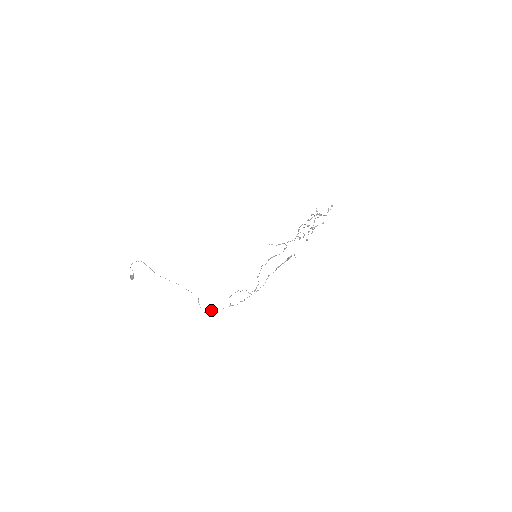
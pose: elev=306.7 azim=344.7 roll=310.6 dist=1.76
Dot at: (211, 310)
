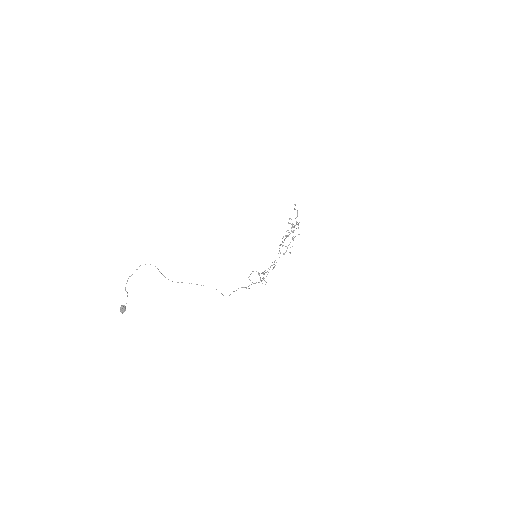
Dot at: (234, 291)
